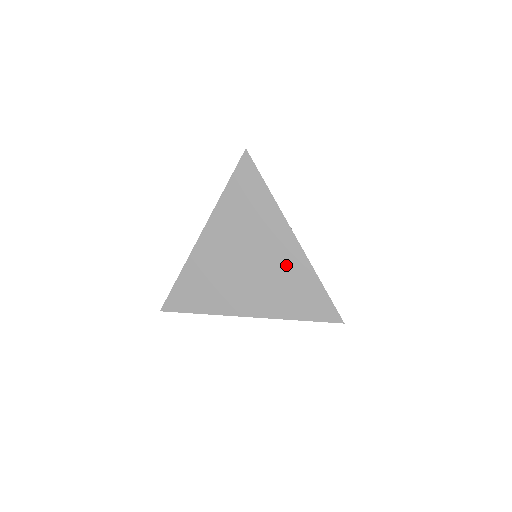
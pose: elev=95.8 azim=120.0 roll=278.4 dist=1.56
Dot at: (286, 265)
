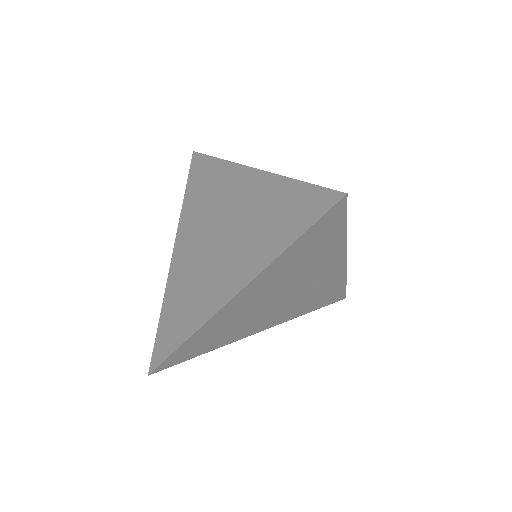
Dot at: (252, 201)
